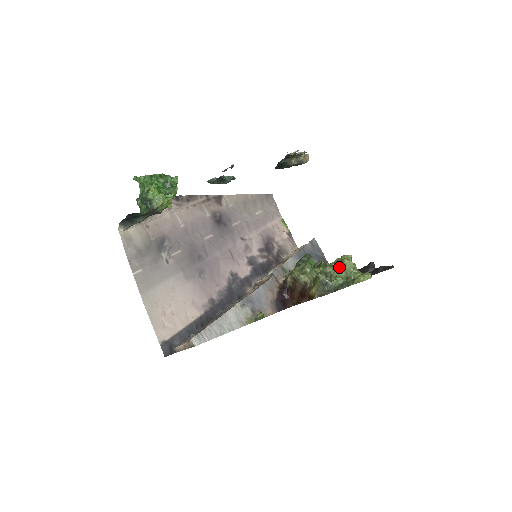
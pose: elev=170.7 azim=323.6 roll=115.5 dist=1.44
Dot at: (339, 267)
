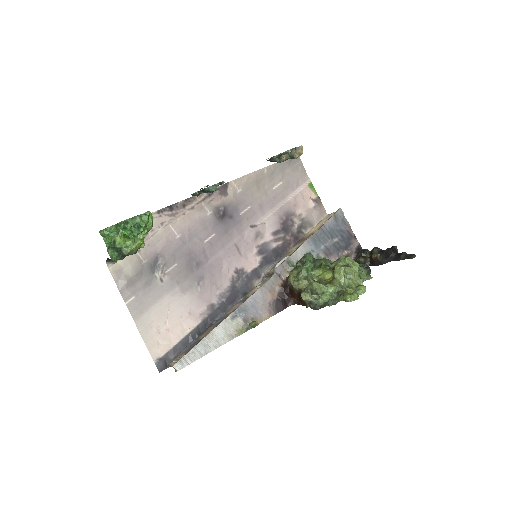
Dot at: occluded
